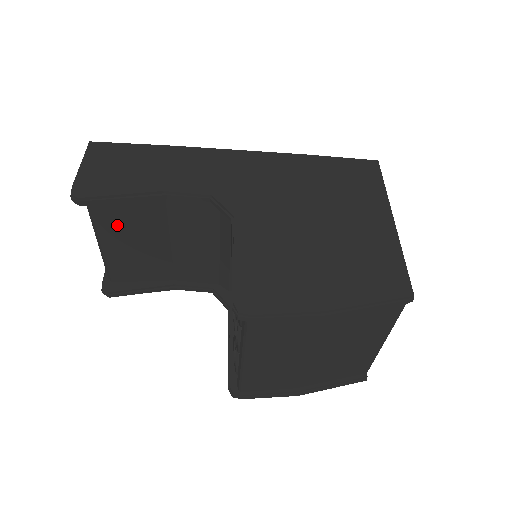
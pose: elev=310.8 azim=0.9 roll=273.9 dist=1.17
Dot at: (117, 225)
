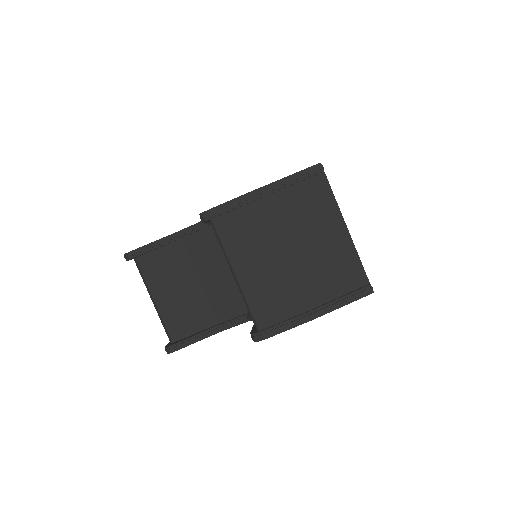
Dot at: (160, 278)
